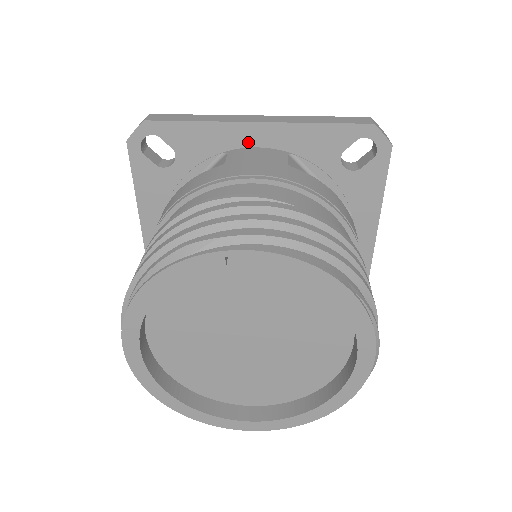
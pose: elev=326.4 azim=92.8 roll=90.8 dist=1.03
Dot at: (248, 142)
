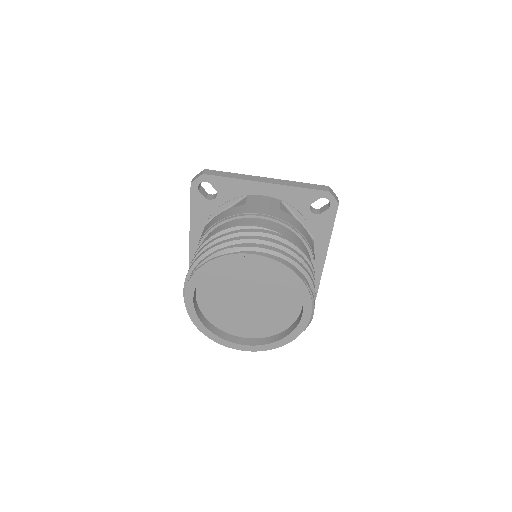
Dot at: (259, 192)
